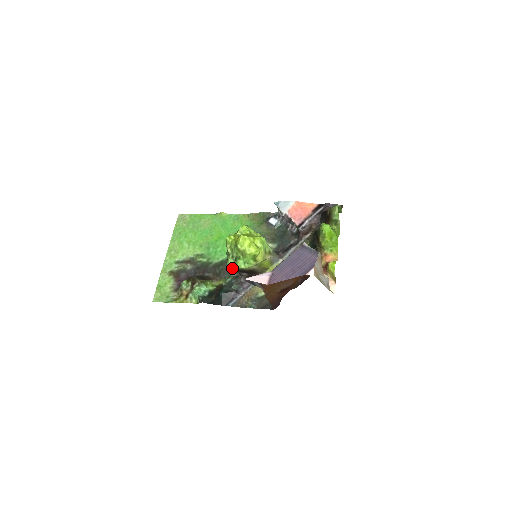
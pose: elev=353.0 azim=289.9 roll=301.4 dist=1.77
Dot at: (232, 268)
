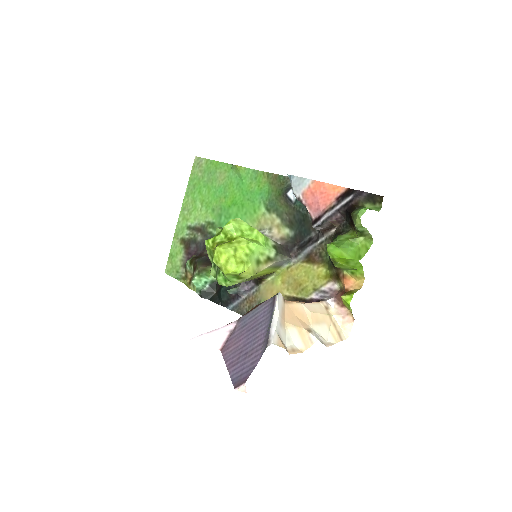
Dot at: occluded
